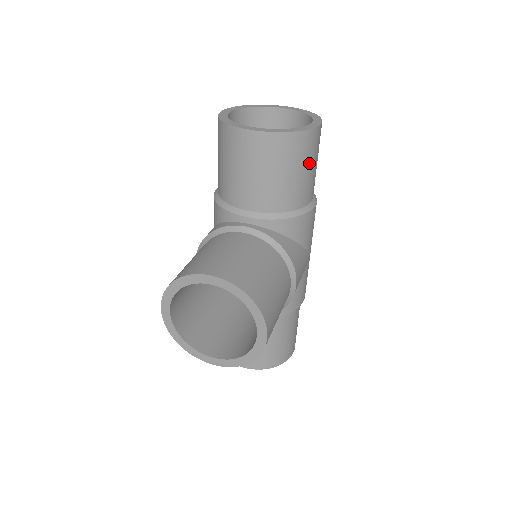
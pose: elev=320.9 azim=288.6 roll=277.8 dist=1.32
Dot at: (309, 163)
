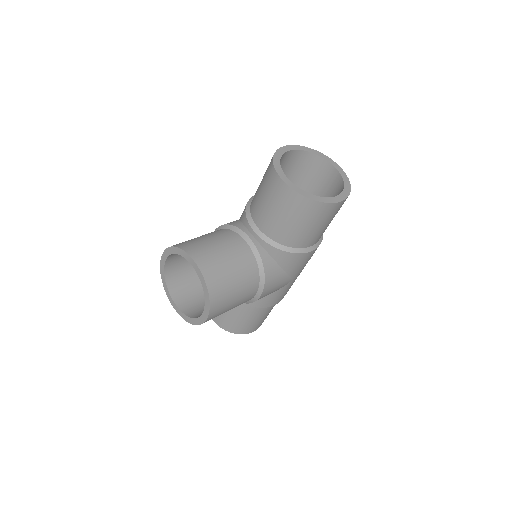
Dot at: (316, 223)
